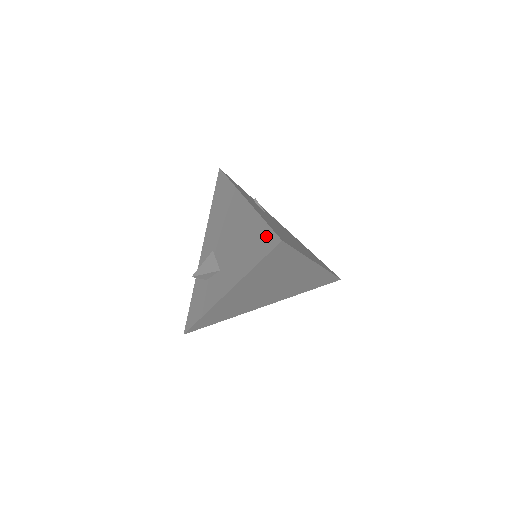
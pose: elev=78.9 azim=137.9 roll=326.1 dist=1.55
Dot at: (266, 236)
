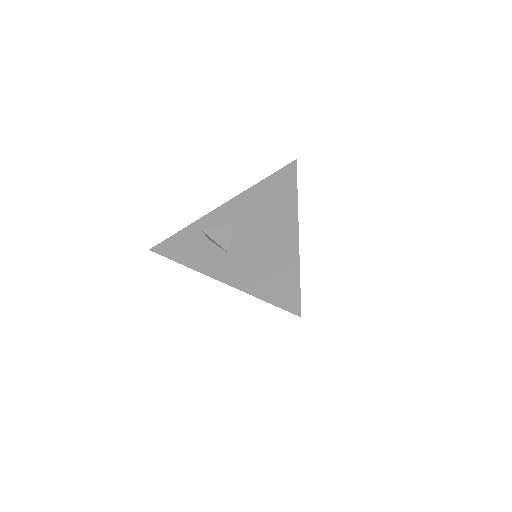
Dot at: (291, 293)
